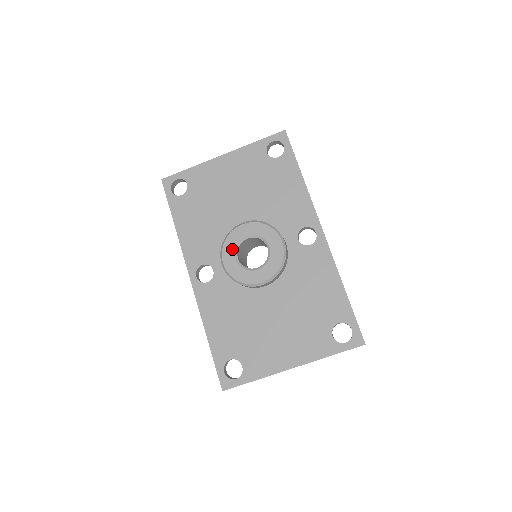
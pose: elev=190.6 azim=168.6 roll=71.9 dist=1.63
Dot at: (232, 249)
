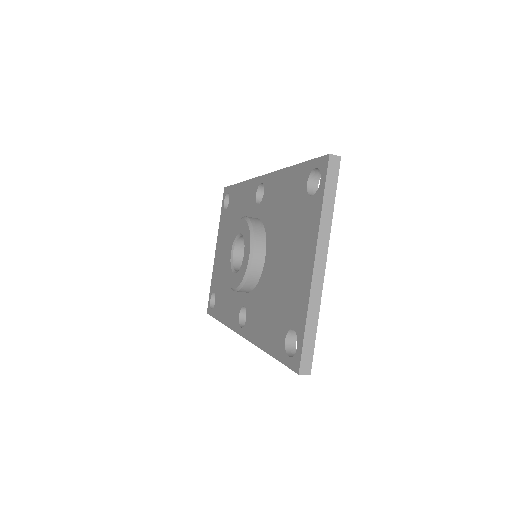
Dot at: (230, 273)
